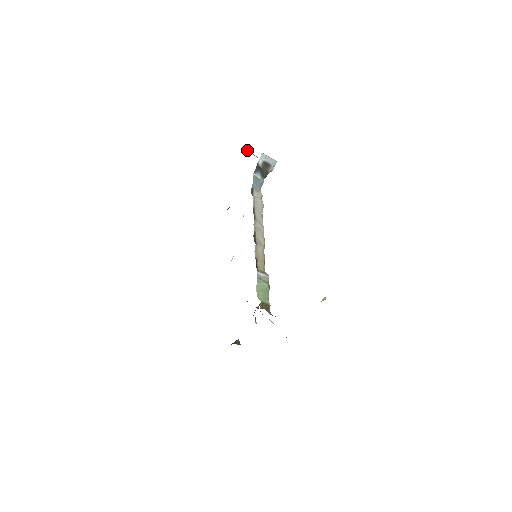
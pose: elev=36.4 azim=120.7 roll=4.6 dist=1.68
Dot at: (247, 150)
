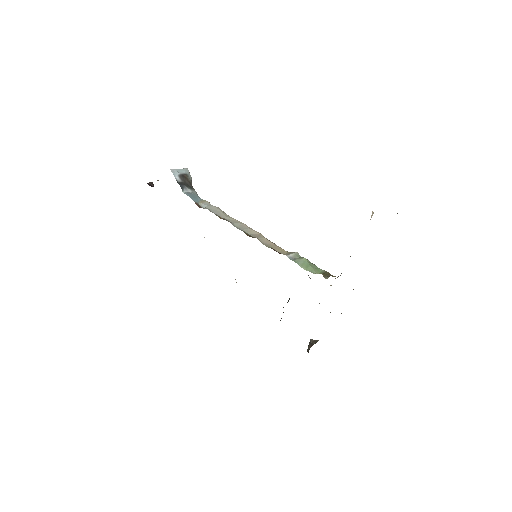
Dot at: (150, 183)
